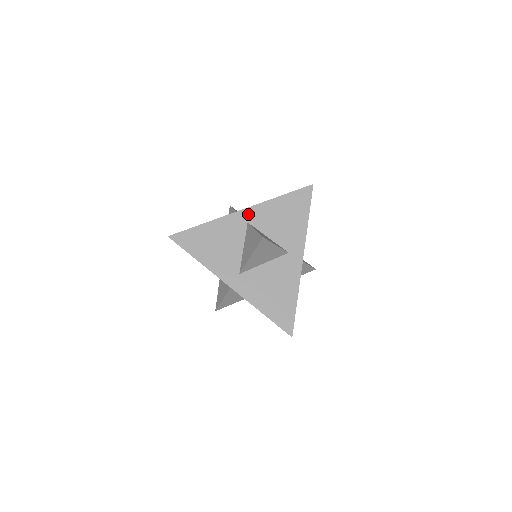
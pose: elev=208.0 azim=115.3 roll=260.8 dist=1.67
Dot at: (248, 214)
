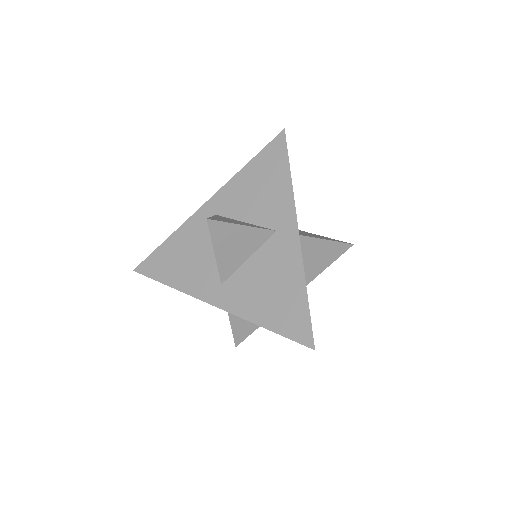
Dot at: (214, 204)
